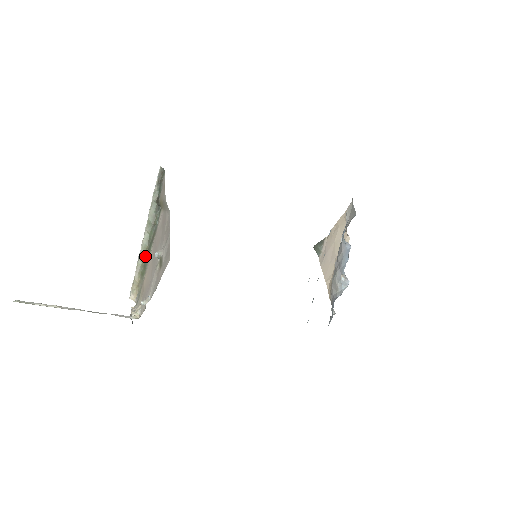
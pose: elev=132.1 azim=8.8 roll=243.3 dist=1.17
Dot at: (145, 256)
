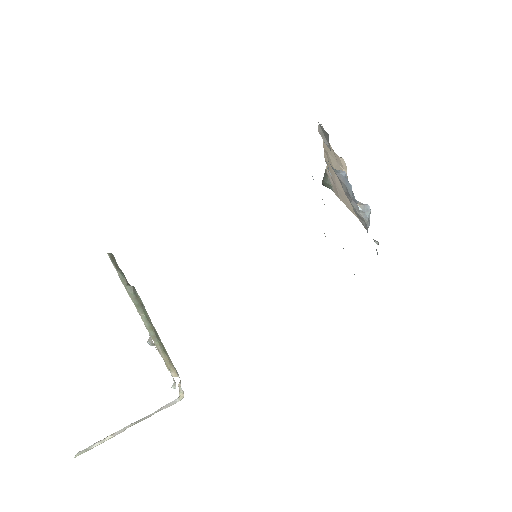
Dot at: (156, 335)
